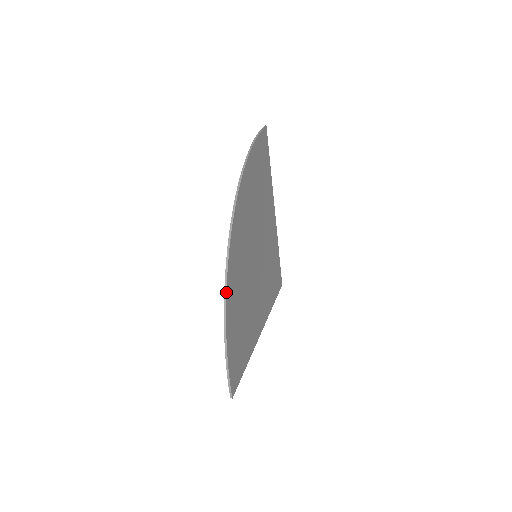
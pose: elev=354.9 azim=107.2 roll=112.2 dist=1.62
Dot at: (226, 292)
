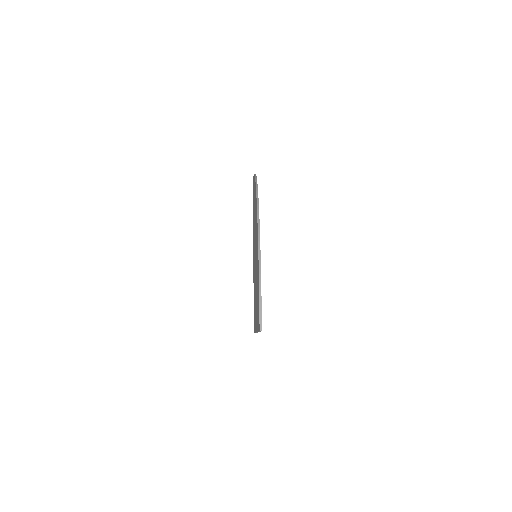
Dot at: (259, 226)
